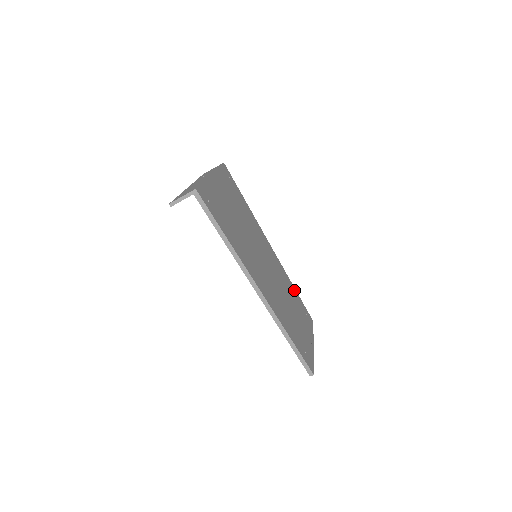
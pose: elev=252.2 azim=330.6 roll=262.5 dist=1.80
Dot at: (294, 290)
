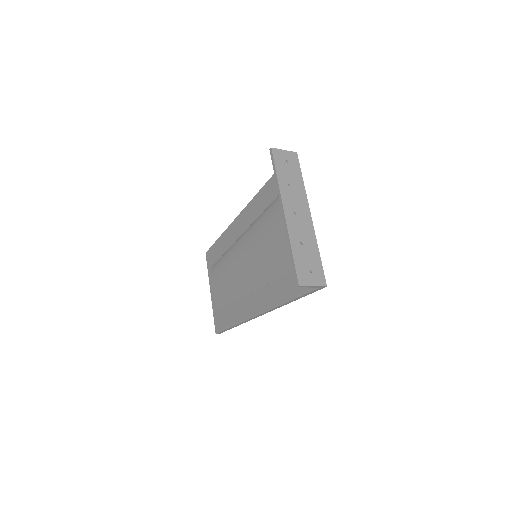
Dot at: occluded
